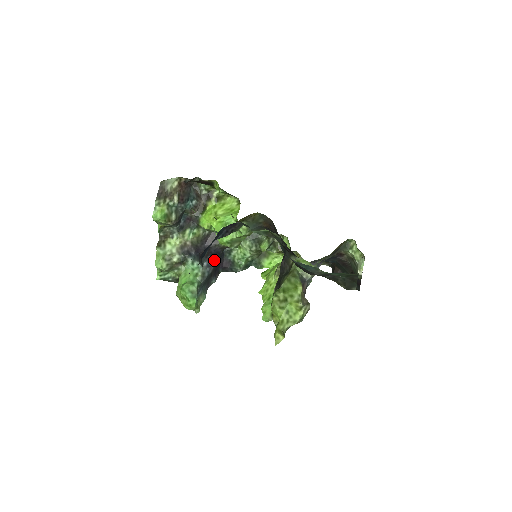
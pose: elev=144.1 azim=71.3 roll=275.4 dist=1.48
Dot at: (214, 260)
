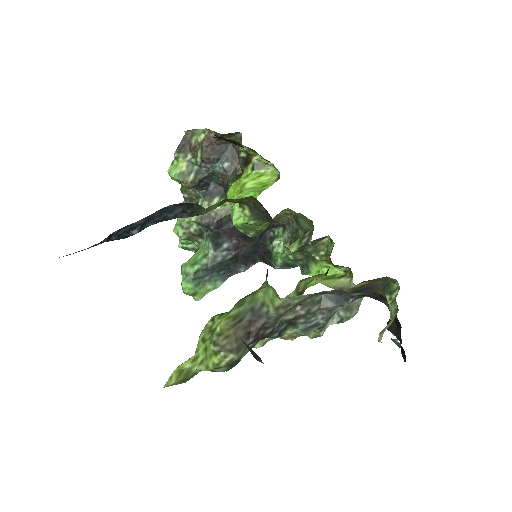
Dot at: (244, 244)
